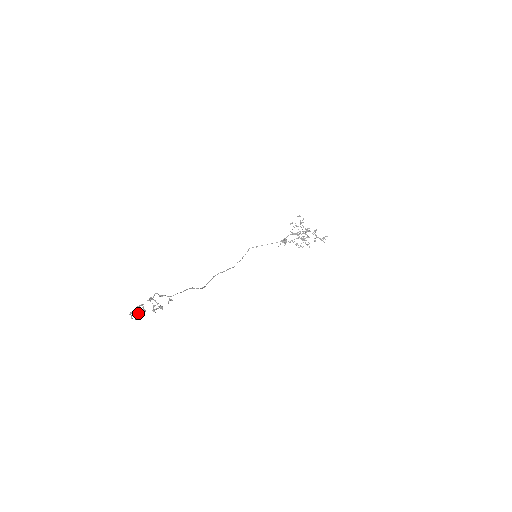
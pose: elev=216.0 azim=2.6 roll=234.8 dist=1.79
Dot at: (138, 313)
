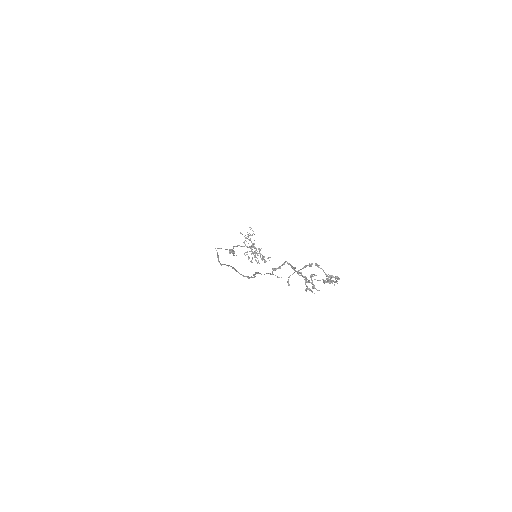
Dot at: (305, 283)
